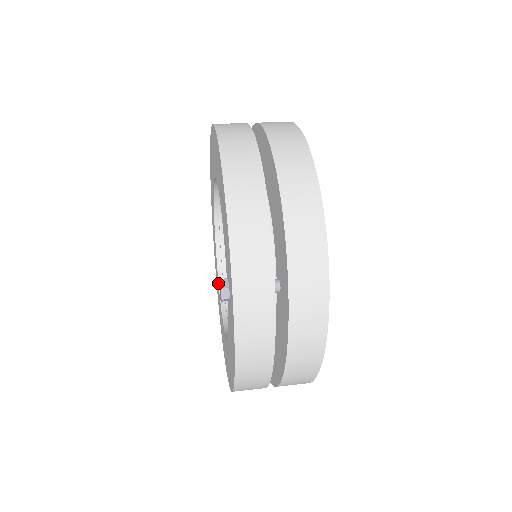
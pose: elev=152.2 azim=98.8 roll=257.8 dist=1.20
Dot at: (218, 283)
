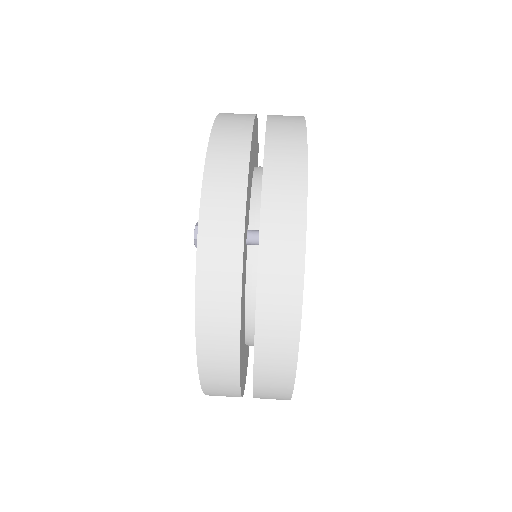
Dot at: occluded
